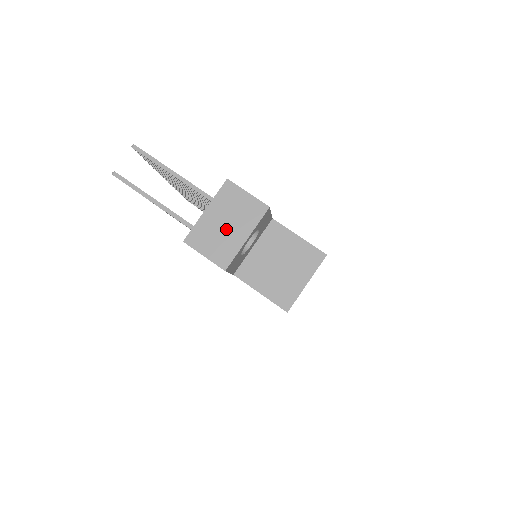
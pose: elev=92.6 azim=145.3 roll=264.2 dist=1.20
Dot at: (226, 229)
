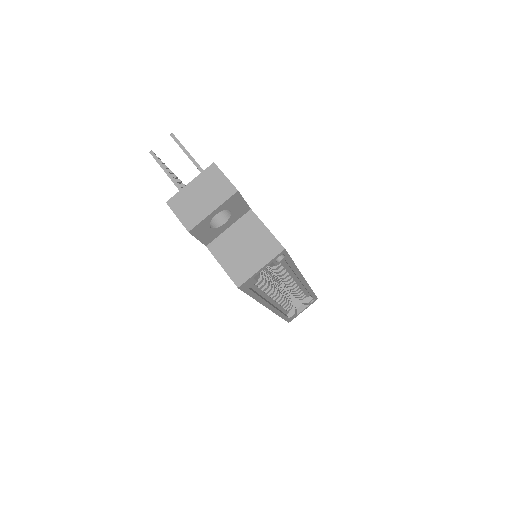
Dot at: (200, 200)
